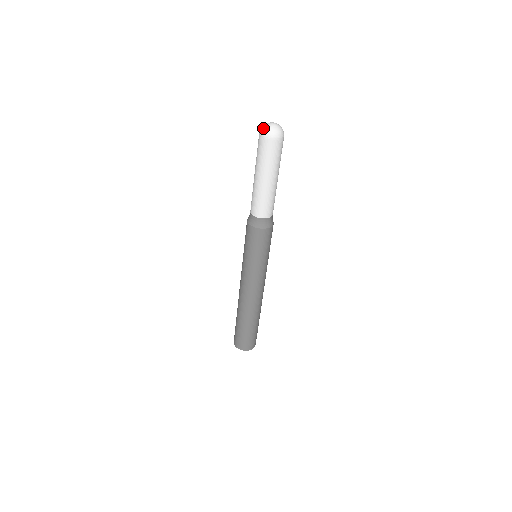
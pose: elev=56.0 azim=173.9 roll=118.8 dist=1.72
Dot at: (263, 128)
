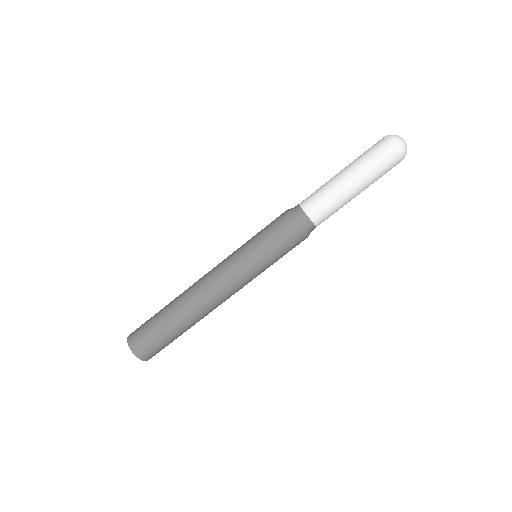
Dot at: occluded
